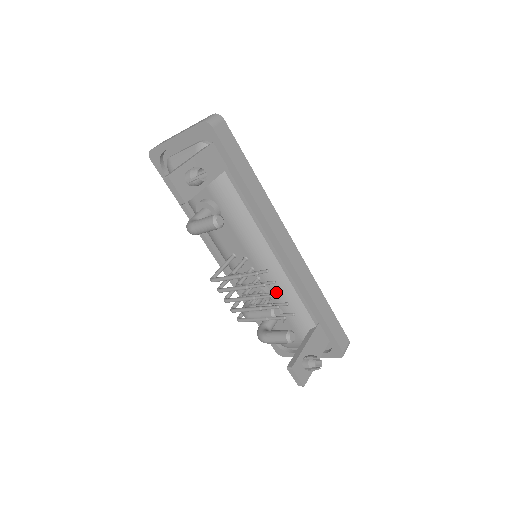
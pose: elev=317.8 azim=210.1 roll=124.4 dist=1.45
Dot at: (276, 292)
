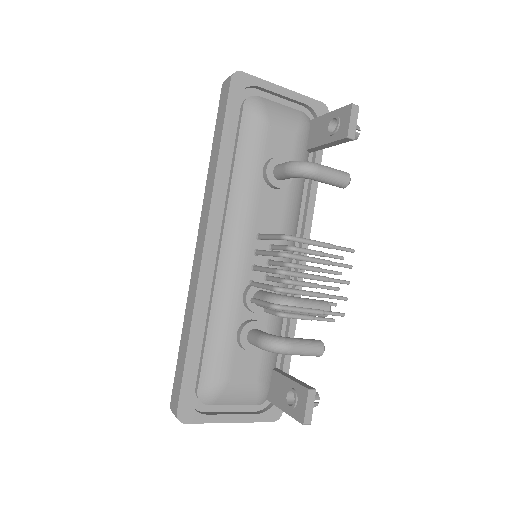
Dot at: occluded
